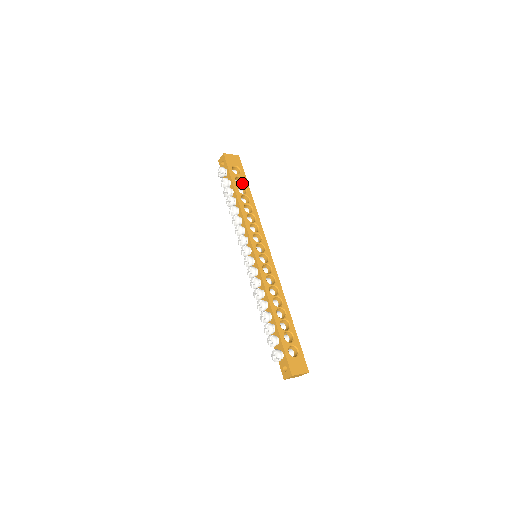
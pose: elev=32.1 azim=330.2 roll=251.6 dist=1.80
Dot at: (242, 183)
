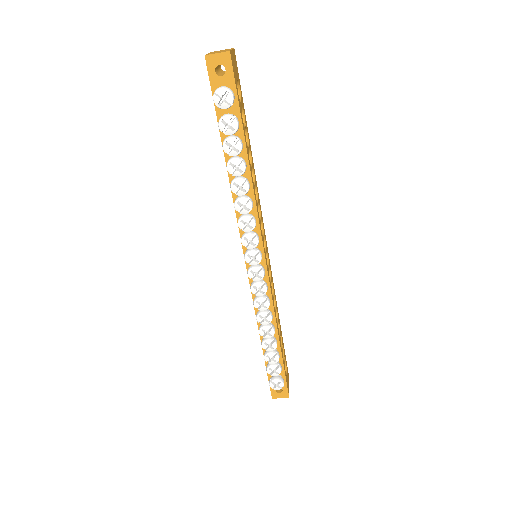
Dot at: occluded
